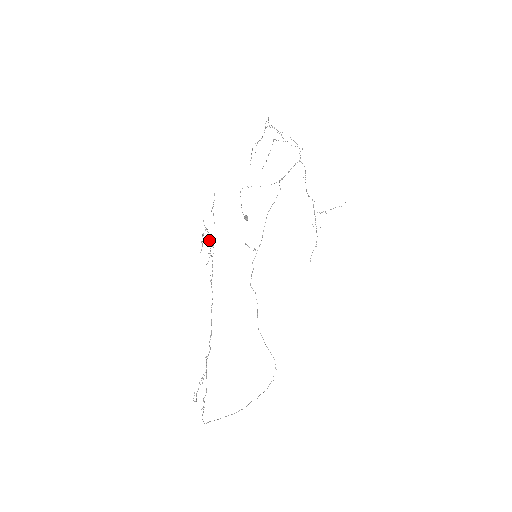
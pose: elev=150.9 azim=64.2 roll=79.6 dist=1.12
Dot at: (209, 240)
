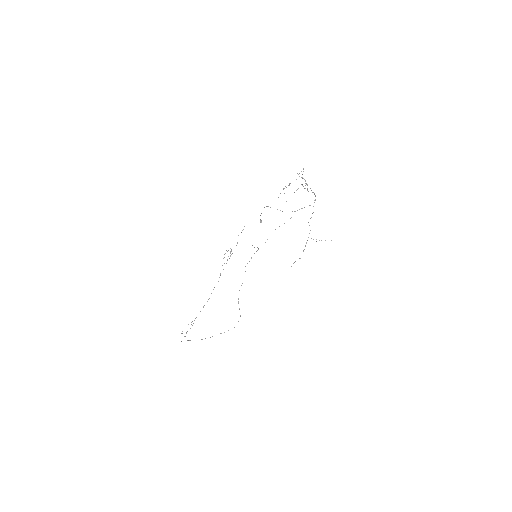
Dot at: (230, 252)
